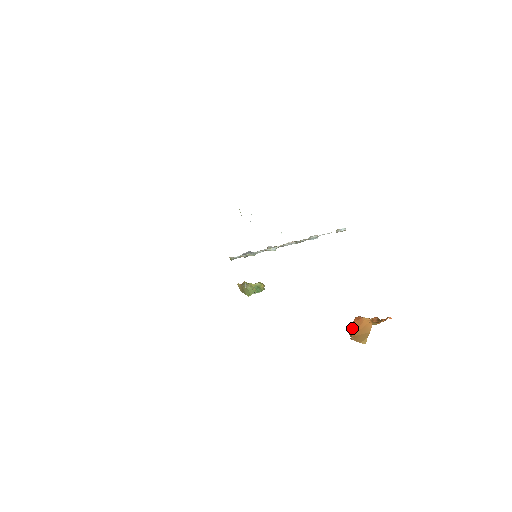
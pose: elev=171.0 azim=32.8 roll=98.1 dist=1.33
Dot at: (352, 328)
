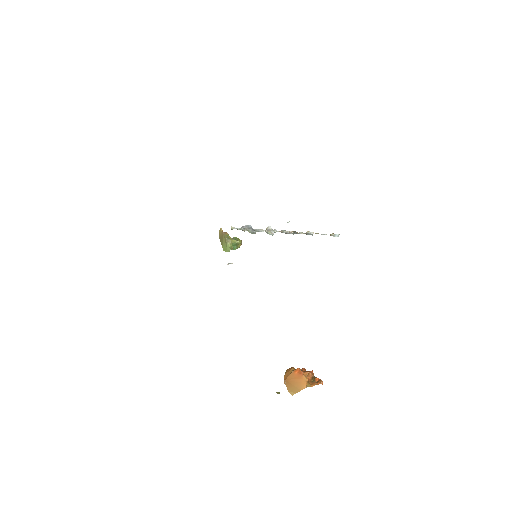
Dot at: (290, 375)
